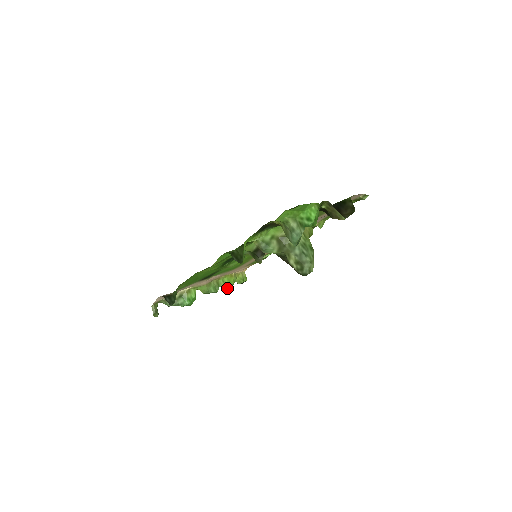
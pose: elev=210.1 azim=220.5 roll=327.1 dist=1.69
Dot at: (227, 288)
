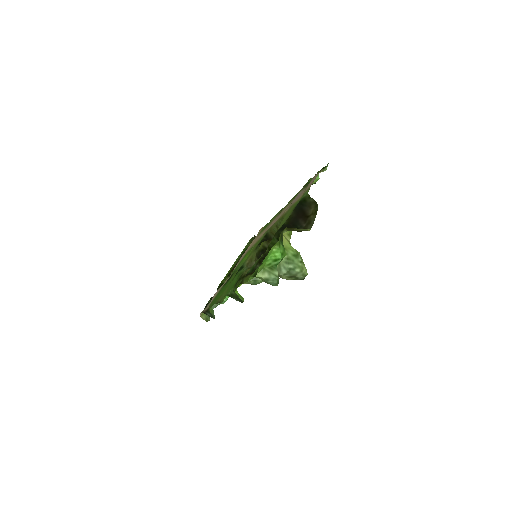
Dot at: occluded
